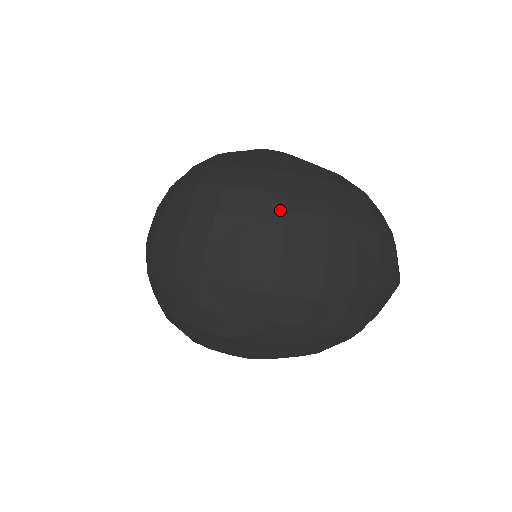
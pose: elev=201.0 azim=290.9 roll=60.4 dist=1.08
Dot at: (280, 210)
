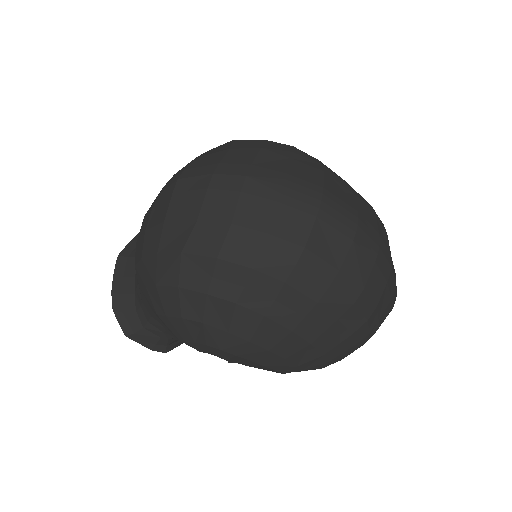
Dot at: (317, 163)
